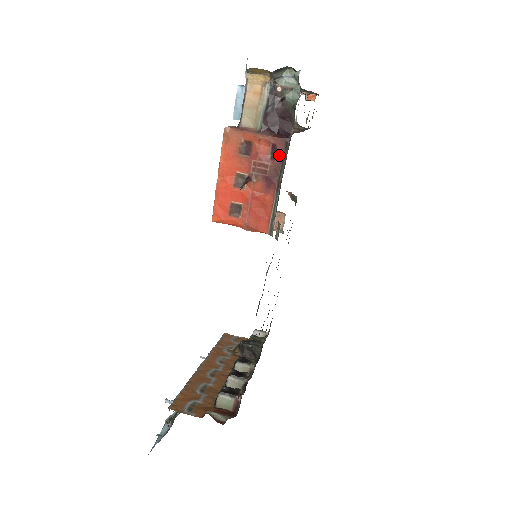
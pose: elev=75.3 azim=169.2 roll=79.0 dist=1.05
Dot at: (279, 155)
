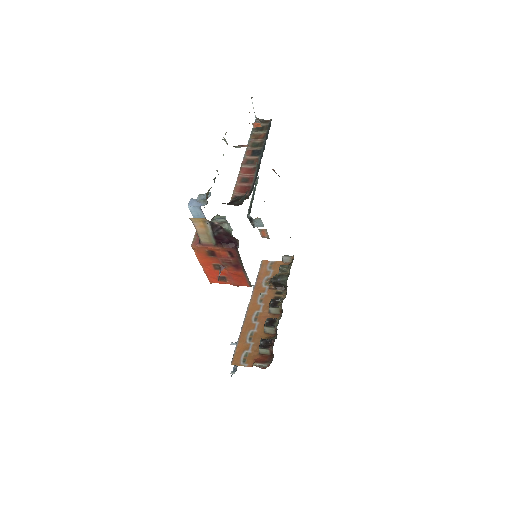
Dot at: (235, 255)
